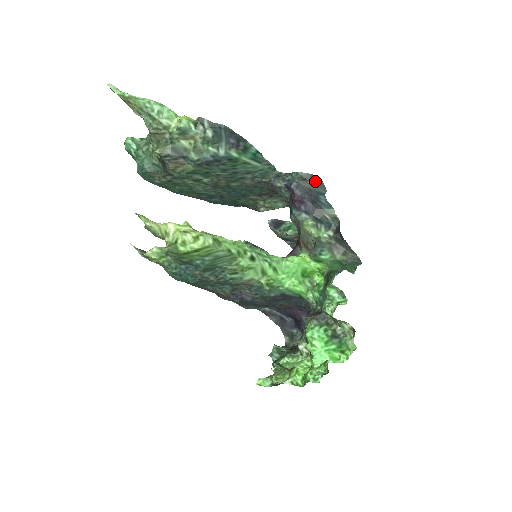
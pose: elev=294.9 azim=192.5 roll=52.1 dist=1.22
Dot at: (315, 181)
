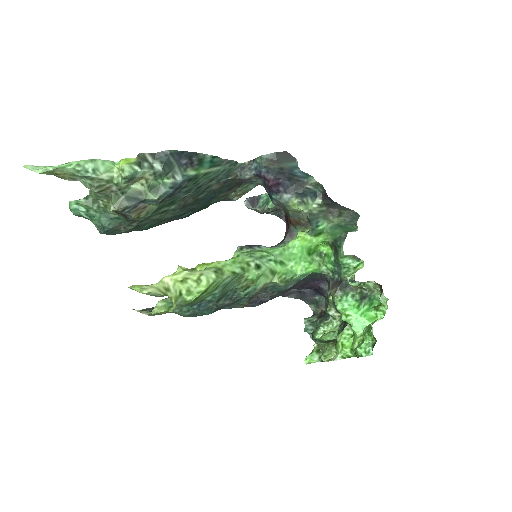
Dot at: (282, 157)
